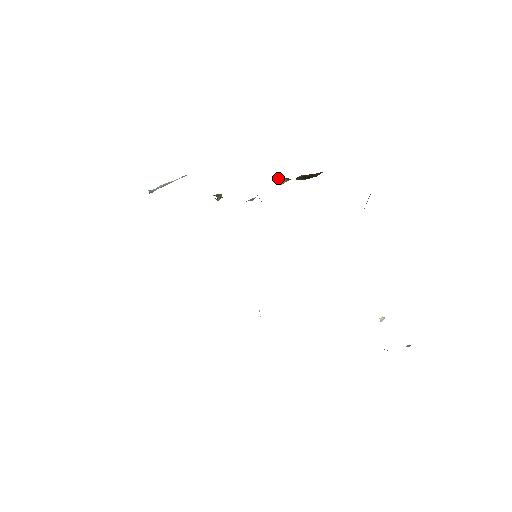
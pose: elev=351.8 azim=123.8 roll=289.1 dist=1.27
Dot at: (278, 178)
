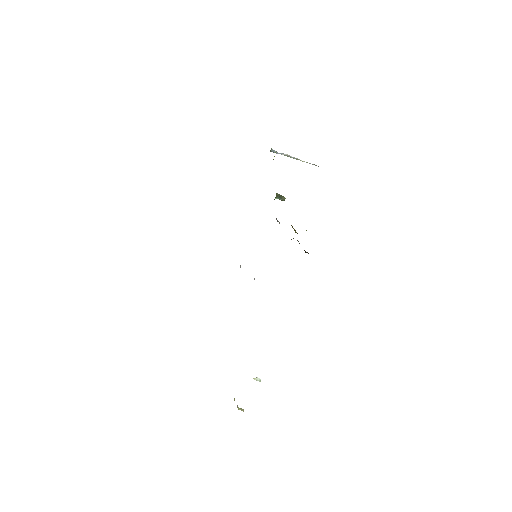
Dot at: occluded
